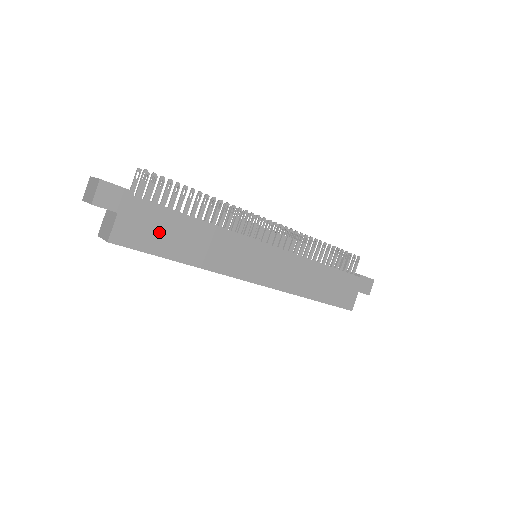
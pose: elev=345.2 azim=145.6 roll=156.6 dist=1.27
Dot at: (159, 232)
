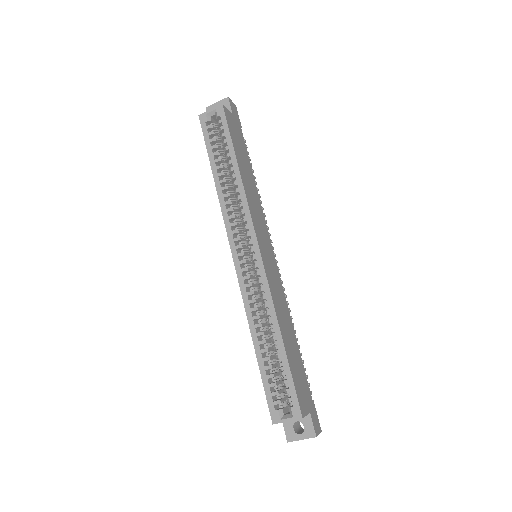
Dot at: (239, 145)
